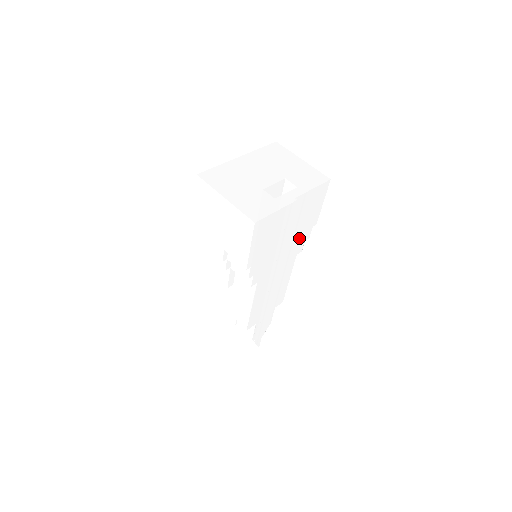
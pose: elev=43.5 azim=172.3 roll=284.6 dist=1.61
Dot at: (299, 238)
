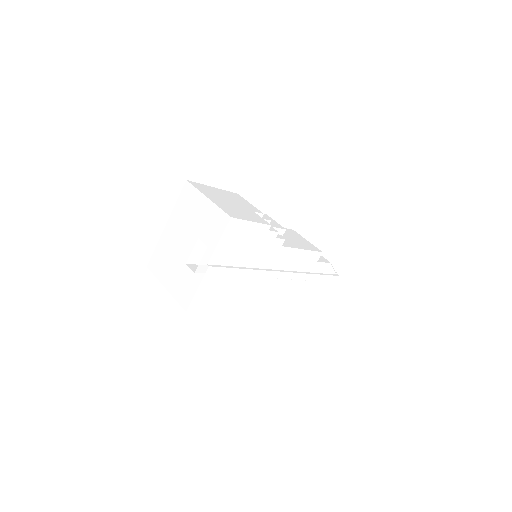
Dot at: (264, 247)
